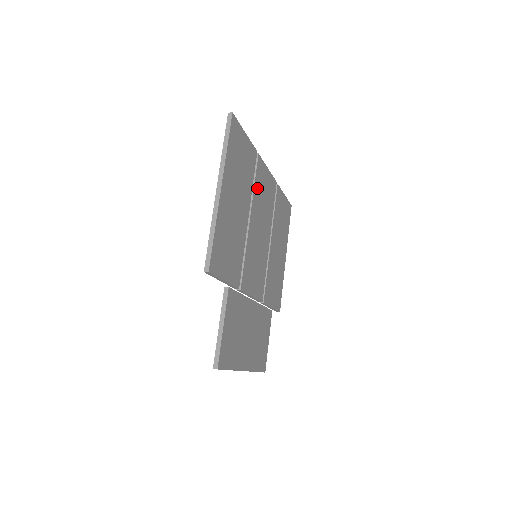
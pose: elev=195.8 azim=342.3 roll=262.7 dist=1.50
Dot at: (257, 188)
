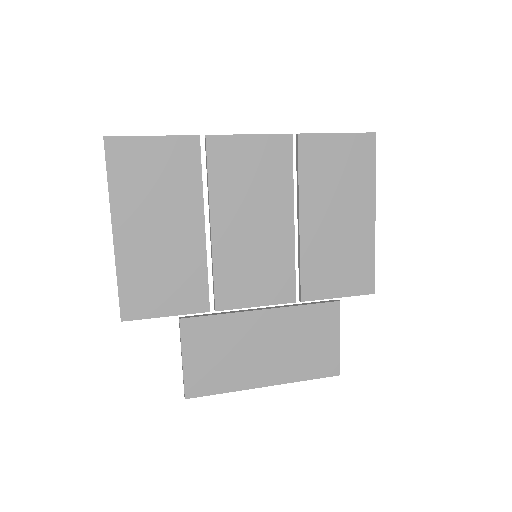
Dot at: (220, 179)
